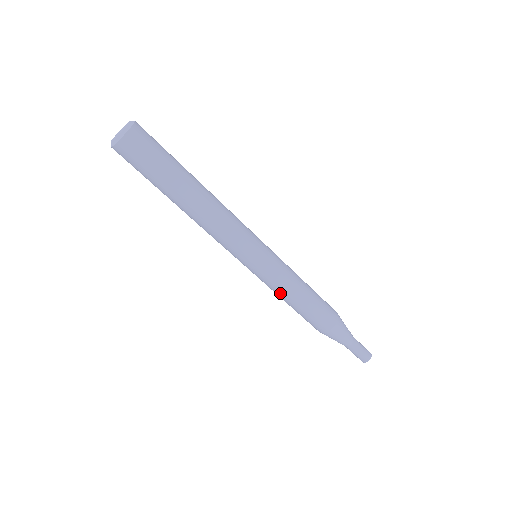
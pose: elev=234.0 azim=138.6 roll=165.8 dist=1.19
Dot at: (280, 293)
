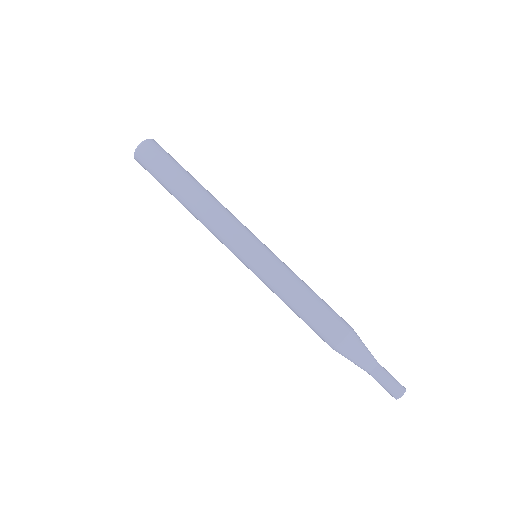
Dot at: (289, 283)
